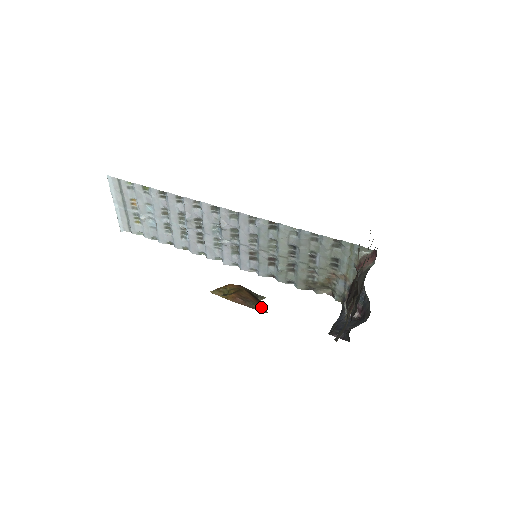
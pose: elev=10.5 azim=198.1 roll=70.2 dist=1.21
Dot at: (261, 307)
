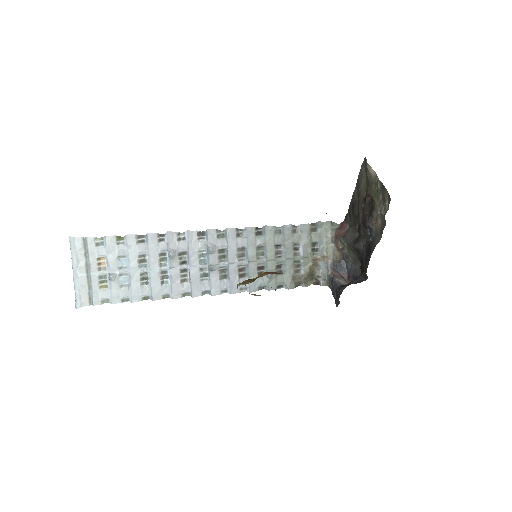
Dot at: occluded
